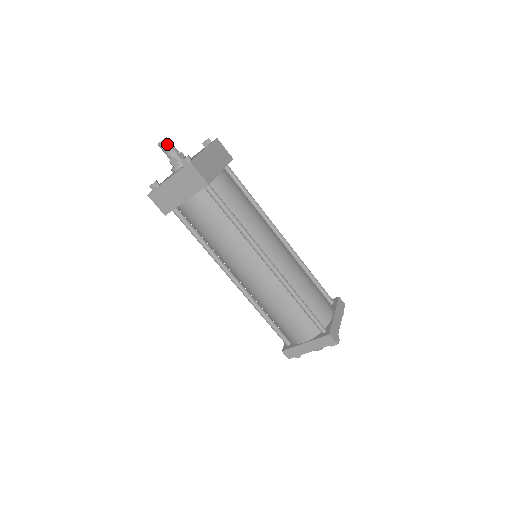
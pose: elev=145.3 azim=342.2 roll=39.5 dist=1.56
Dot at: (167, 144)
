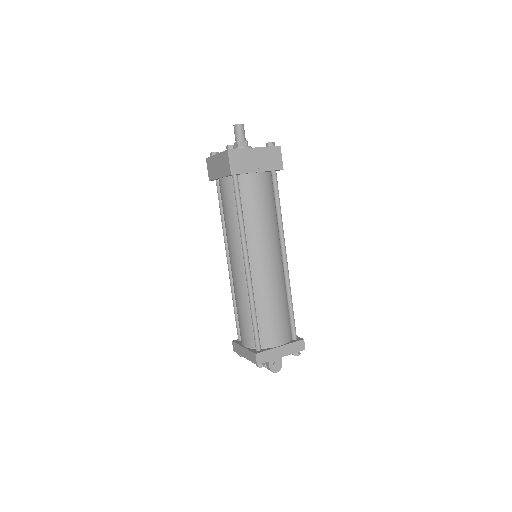
Dot at: (238, 129)
